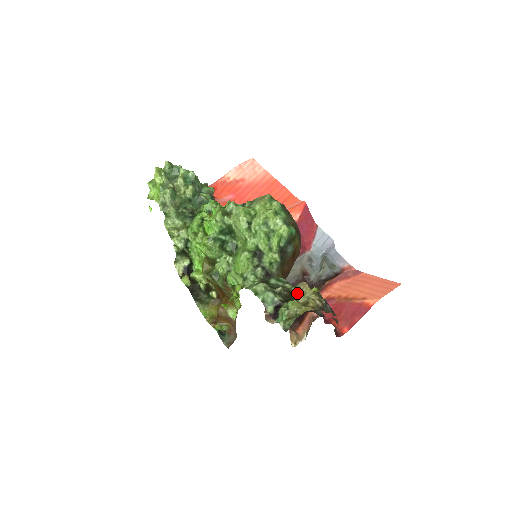
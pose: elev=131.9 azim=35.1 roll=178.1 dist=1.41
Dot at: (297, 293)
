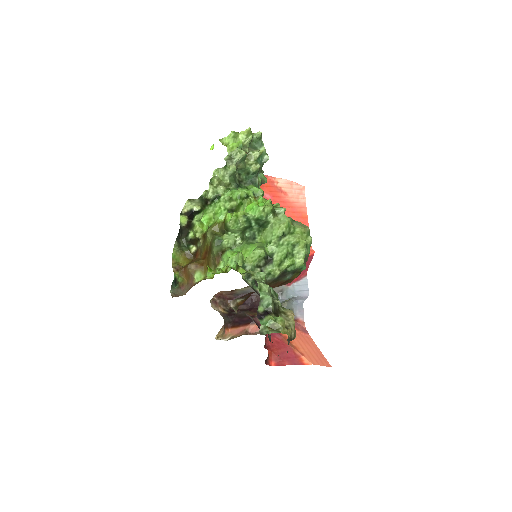
Dot at: (283, 314)
